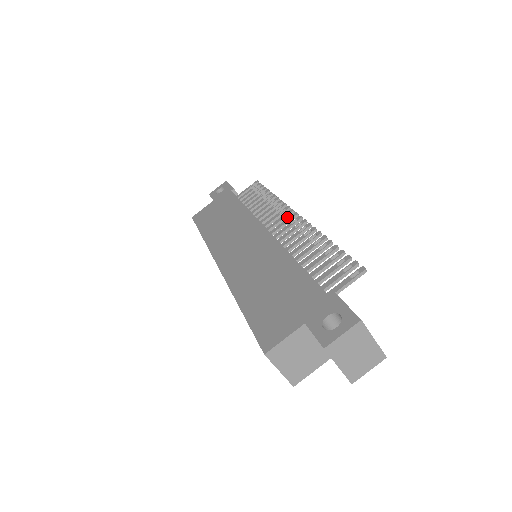
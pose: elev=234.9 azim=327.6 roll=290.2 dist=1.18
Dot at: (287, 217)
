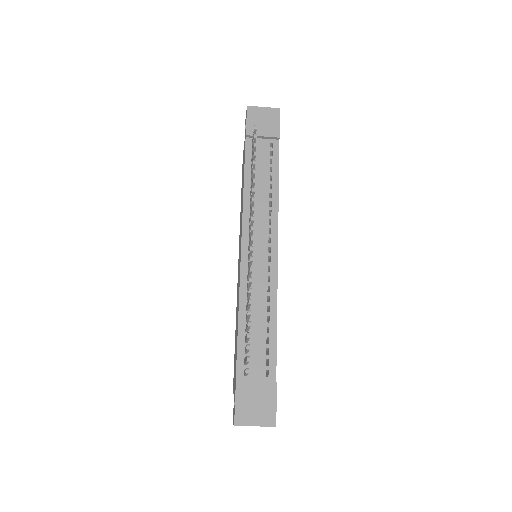
Dot at: (252, 233)
